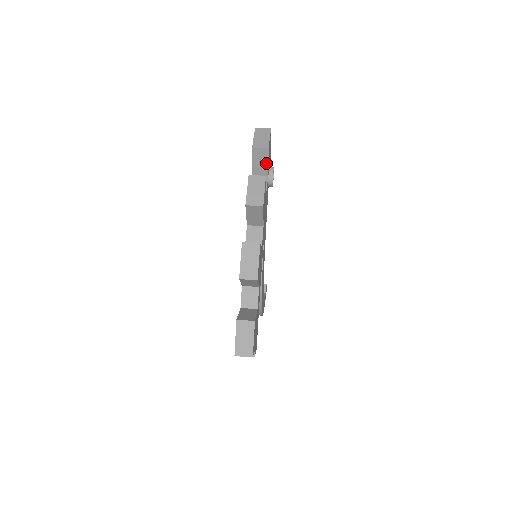
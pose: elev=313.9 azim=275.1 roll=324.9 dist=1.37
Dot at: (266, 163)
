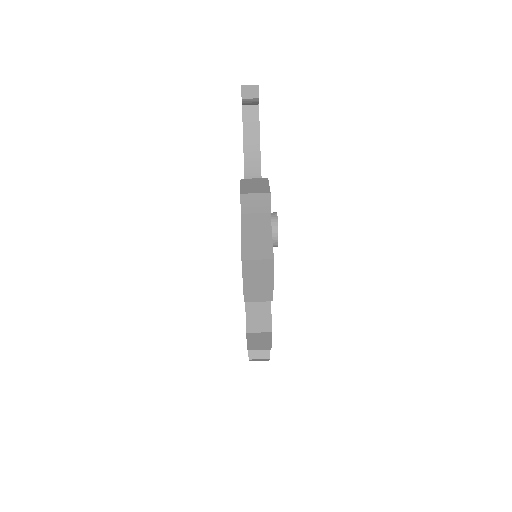
Dot at: occluded
